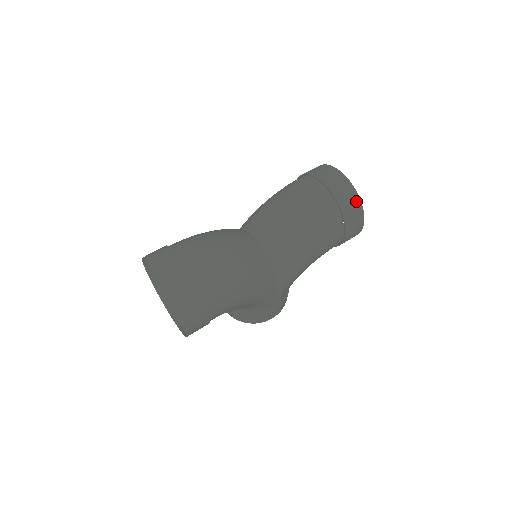
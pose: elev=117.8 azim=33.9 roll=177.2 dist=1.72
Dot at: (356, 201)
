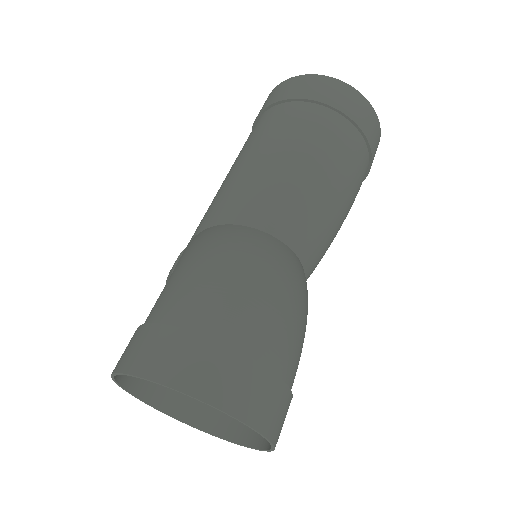
Dot at: (376, 123)
